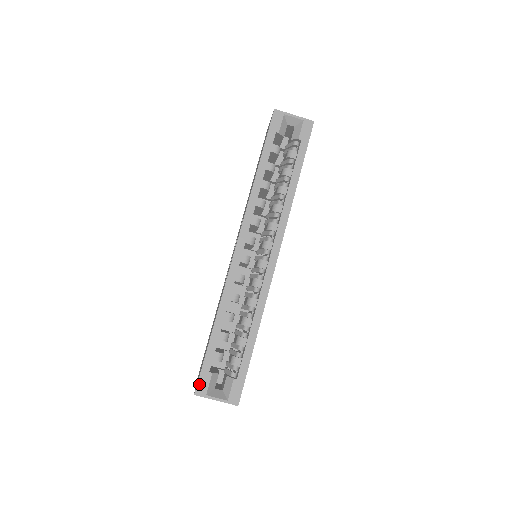
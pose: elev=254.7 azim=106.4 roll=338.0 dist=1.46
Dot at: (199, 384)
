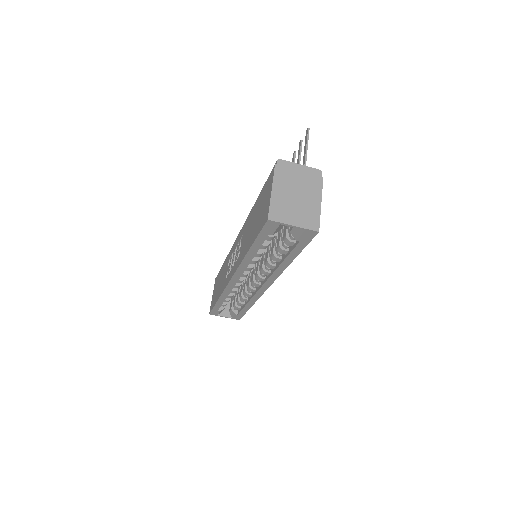
Dot at: (212, 313)
